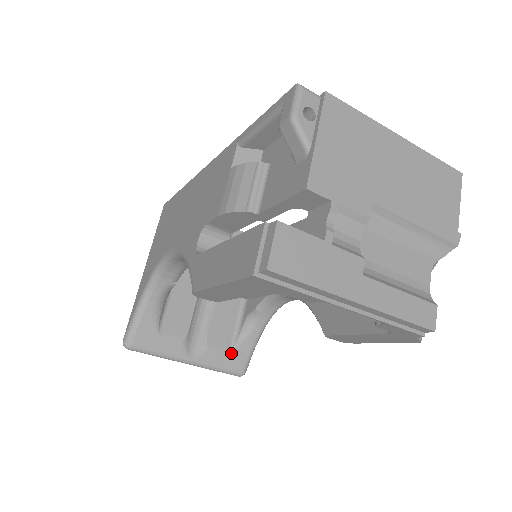
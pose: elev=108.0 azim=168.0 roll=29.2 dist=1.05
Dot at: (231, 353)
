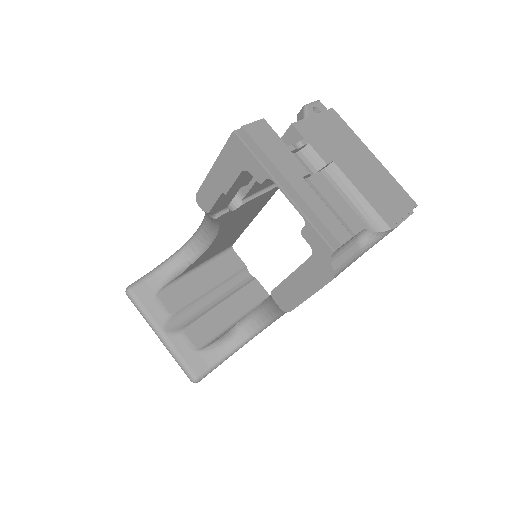
Dot at: (197, 352)
